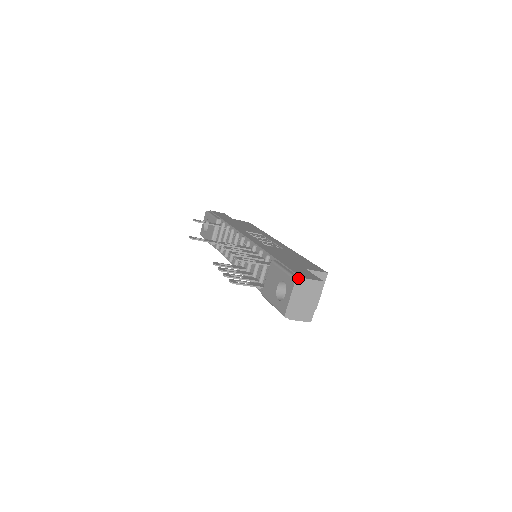
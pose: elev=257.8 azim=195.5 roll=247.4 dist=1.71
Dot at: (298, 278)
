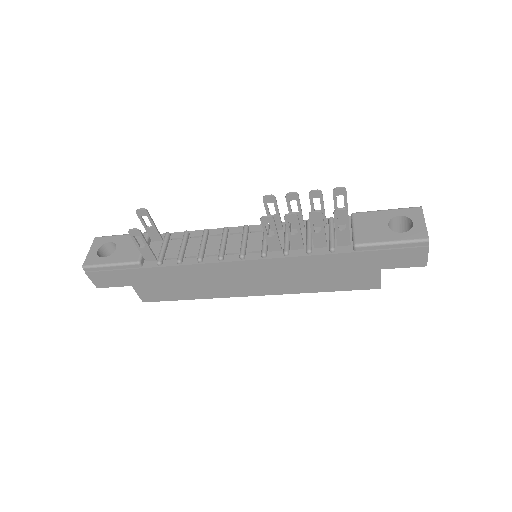
Dot at: (420, 207)
